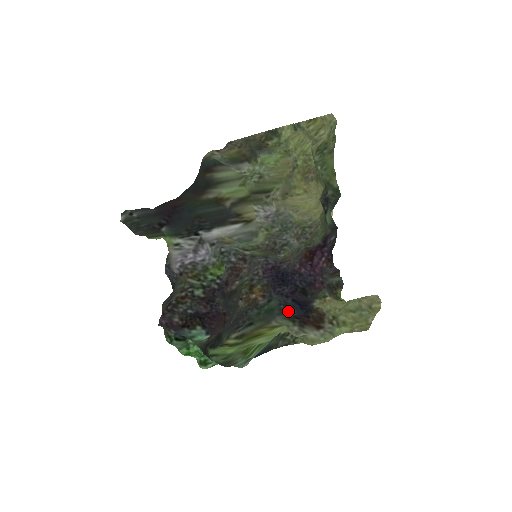
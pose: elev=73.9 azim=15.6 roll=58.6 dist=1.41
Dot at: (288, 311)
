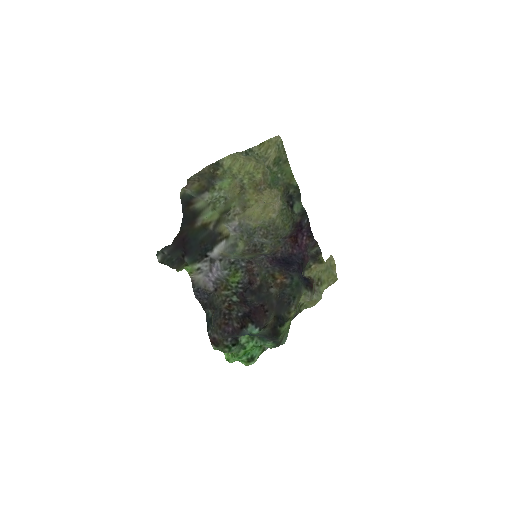
Dot at: (303, 282)
